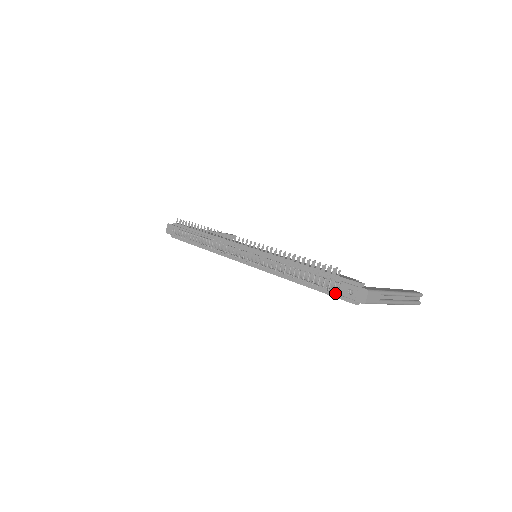
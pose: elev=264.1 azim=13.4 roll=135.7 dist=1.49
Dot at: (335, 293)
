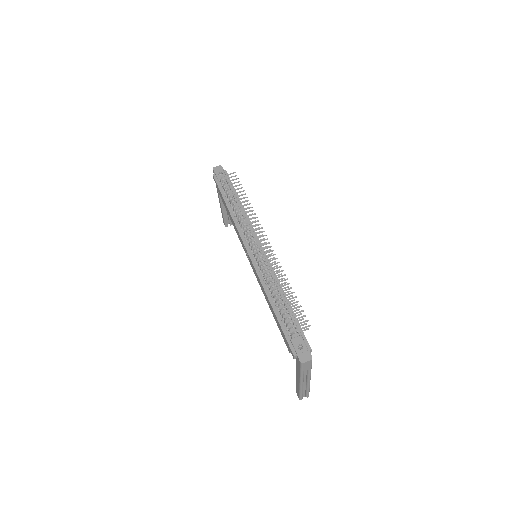
Dot at: (289, 336)
